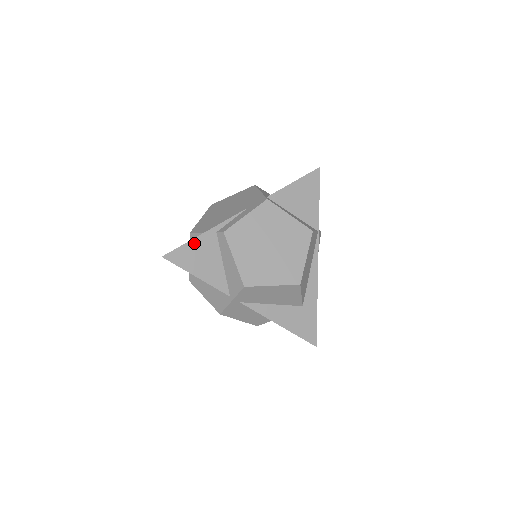
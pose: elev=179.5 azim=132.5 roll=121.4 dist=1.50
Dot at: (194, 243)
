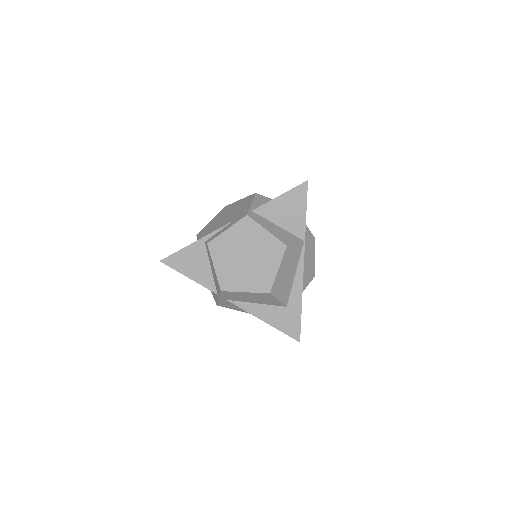
Dot at: (186, 251)
